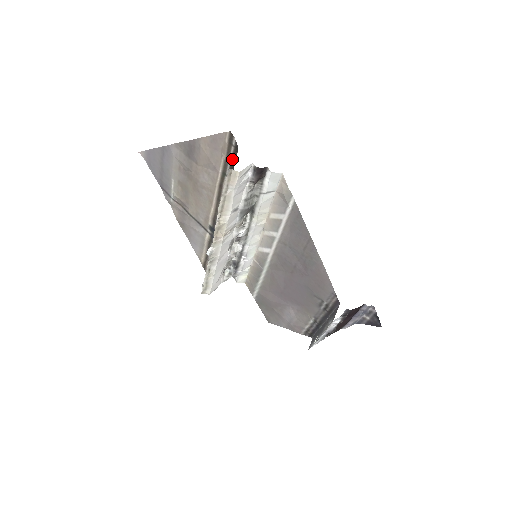
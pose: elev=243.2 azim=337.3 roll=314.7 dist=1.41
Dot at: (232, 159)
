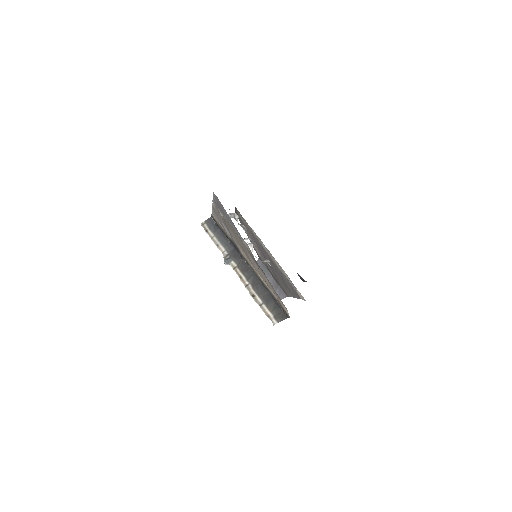
Dot at: (280, 306)
